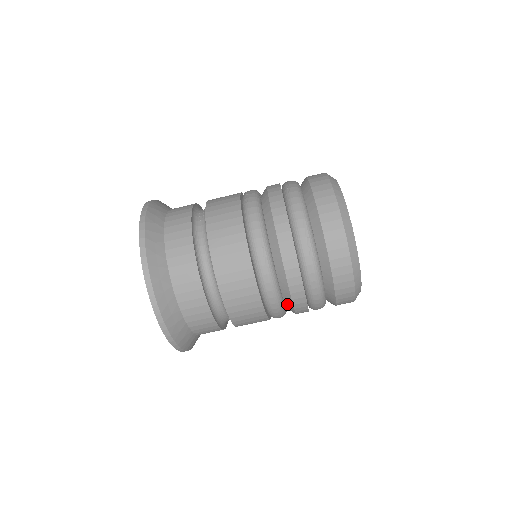
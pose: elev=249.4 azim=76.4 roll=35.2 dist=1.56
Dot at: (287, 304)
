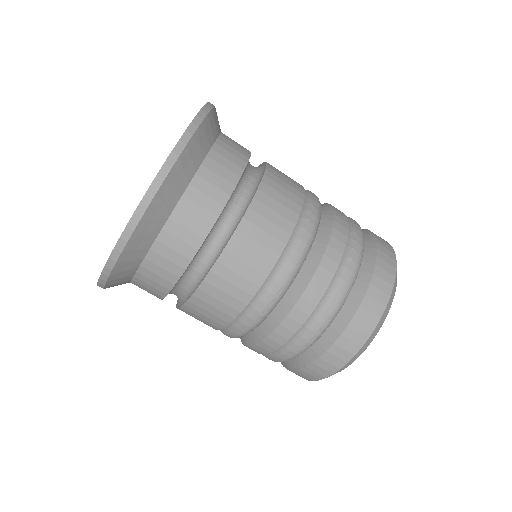
Dot at: occluded
